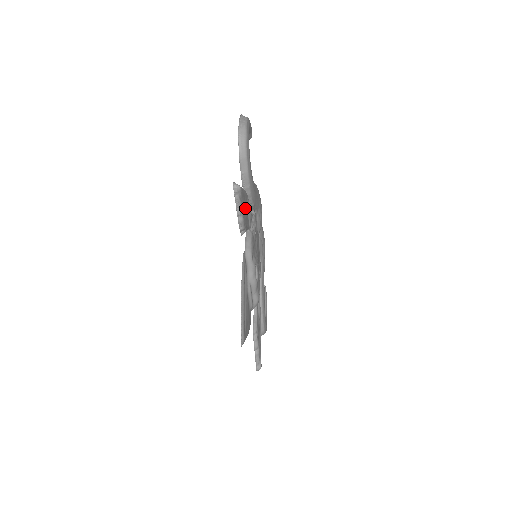
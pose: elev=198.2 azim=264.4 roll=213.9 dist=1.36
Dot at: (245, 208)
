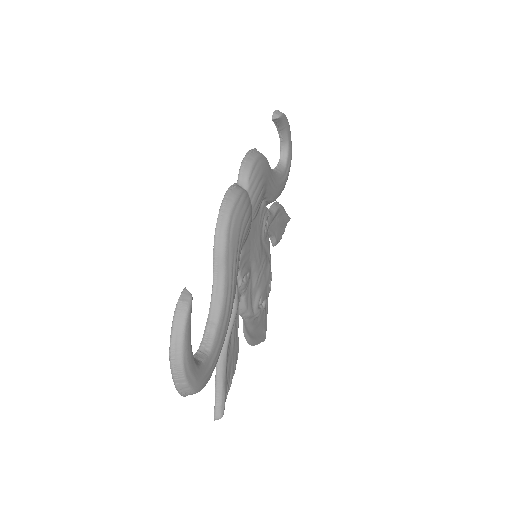
Dot at: (230, 361)
